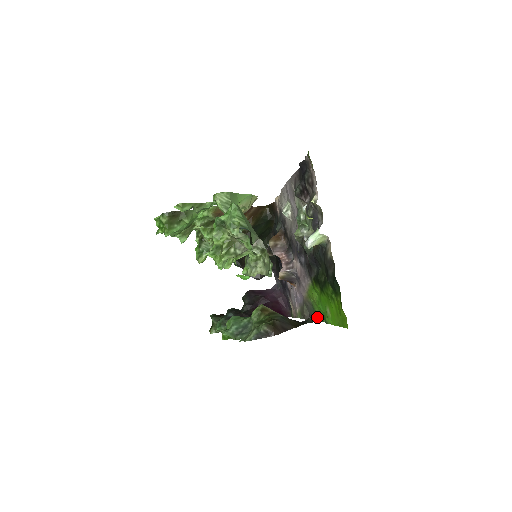
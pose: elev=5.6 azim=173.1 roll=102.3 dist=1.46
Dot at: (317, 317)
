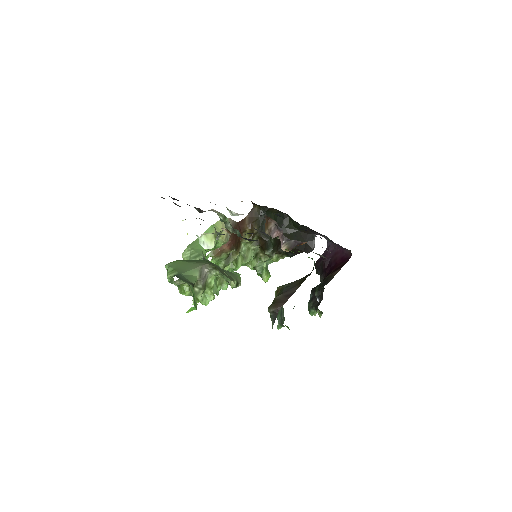
Dot at: occluded
